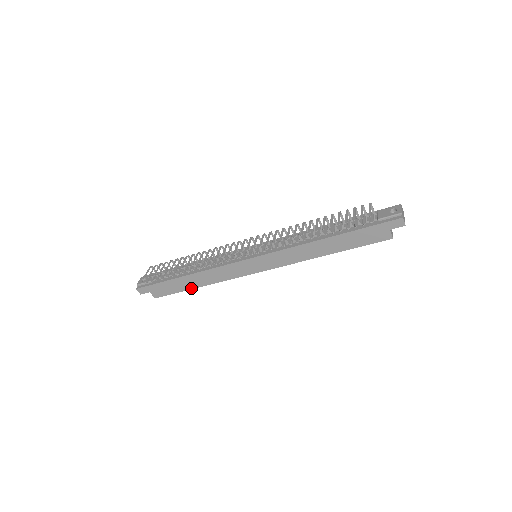
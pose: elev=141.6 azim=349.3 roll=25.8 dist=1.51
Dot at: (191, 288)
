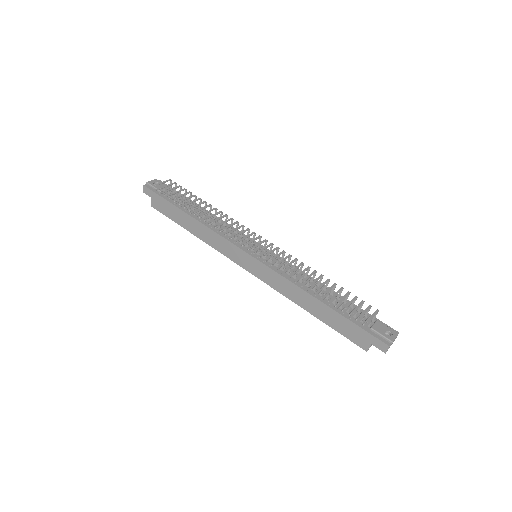
Dot at: (185, 227)
